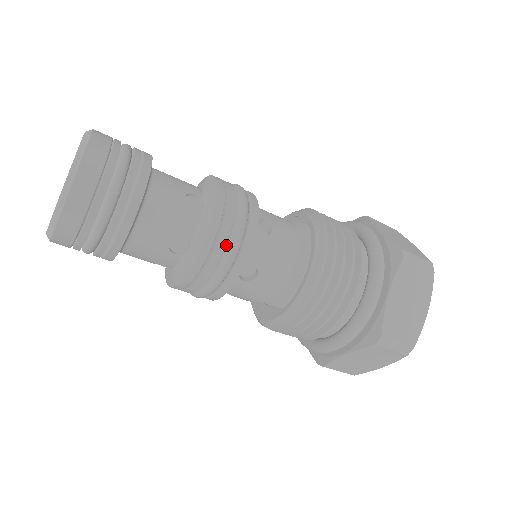
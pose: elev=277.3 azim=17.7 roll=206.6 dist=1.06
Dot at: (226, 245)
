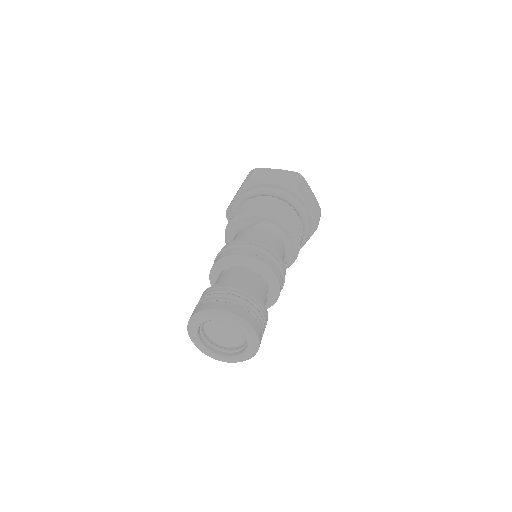
Dot at: occluded
